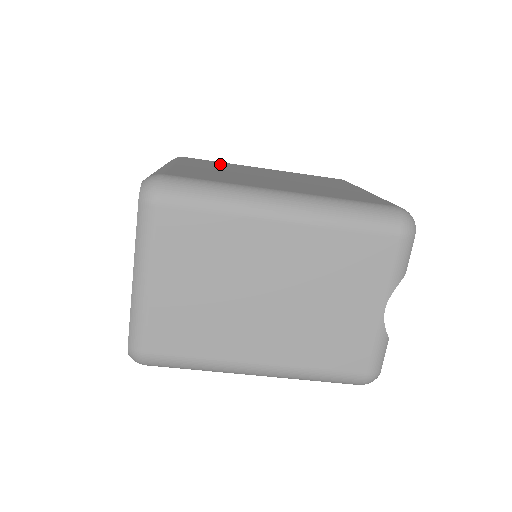
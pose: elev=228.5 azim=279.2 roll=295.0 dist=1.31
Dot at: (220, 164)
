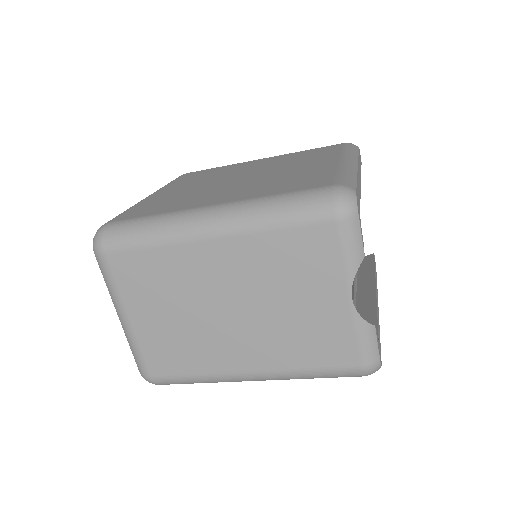
Dot at: (210, 173)
